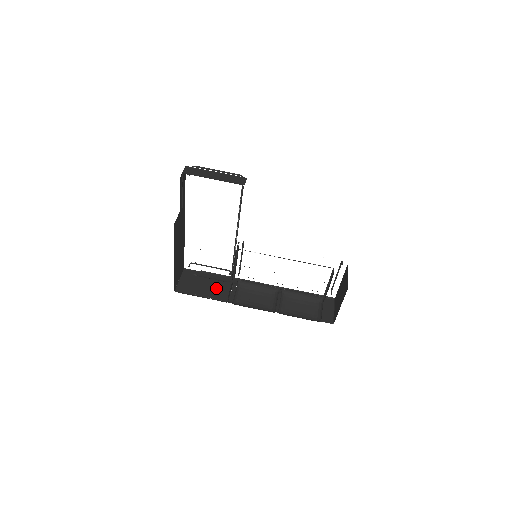
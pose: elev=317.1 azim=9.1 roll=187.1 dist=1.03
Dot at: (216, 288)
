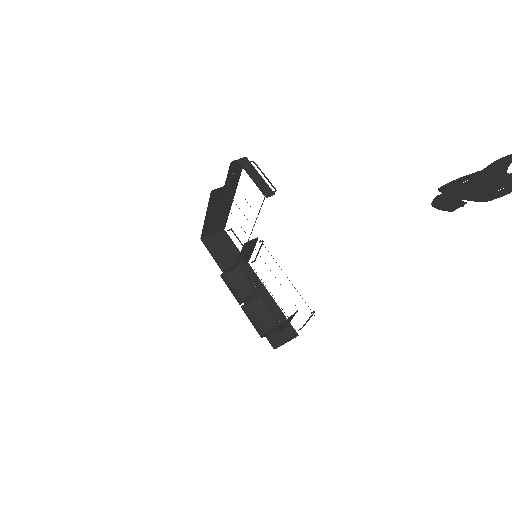
Dot at: (228, 258)
